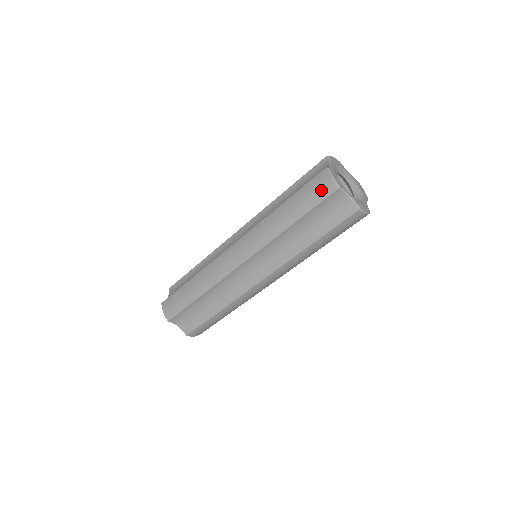
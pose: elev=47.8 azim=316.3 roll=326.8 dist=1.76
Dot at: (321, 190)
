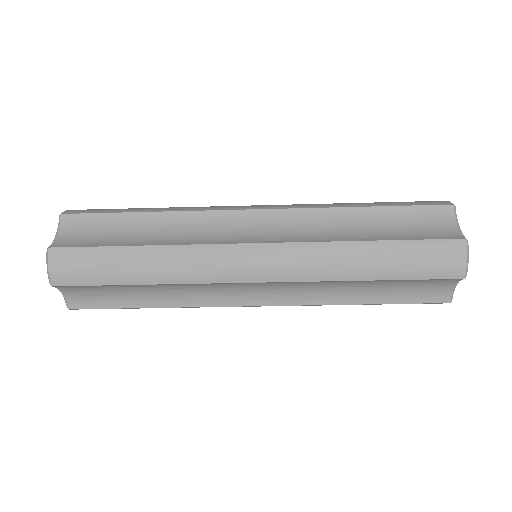
Dot at: (443, 266)
